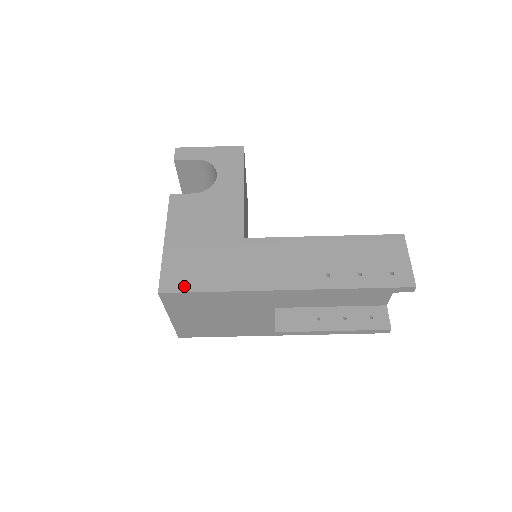
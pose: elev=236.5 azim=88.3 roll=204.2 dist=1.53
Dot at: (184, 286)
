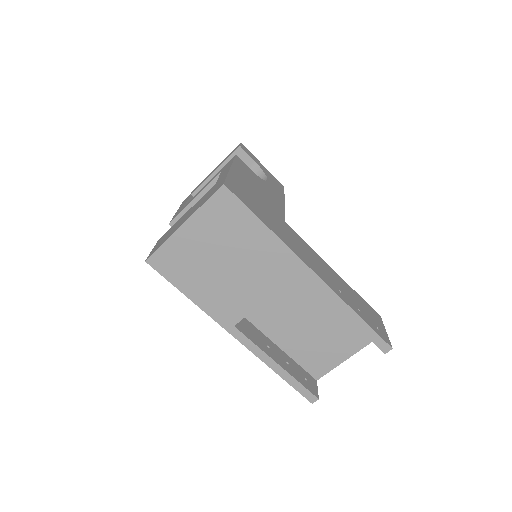
Dot at: (244, 200)
